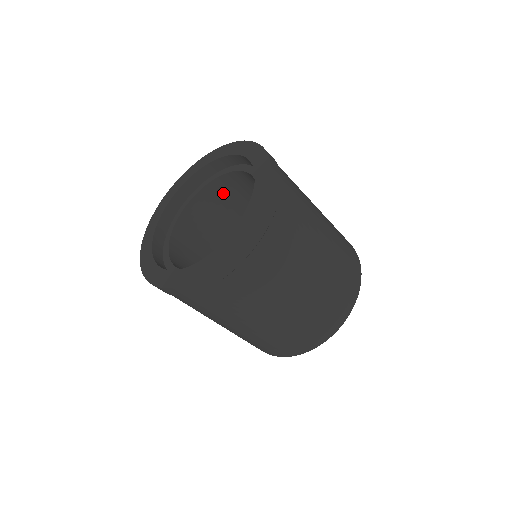
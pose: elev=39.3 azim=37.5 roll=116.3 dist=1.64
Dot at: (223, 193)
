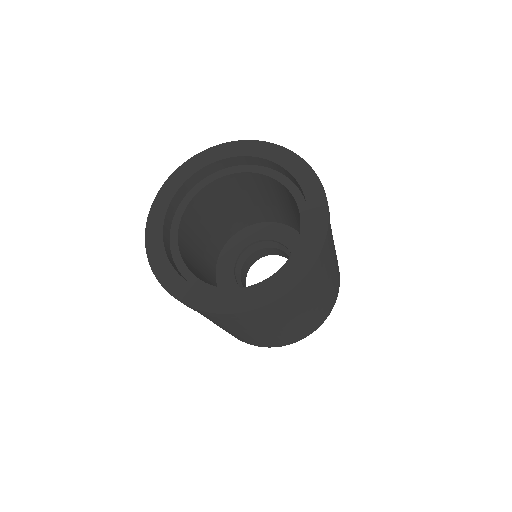
Dot at: (258, 183)
